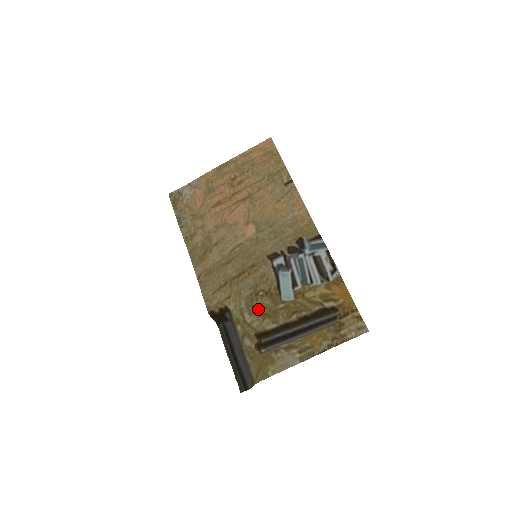
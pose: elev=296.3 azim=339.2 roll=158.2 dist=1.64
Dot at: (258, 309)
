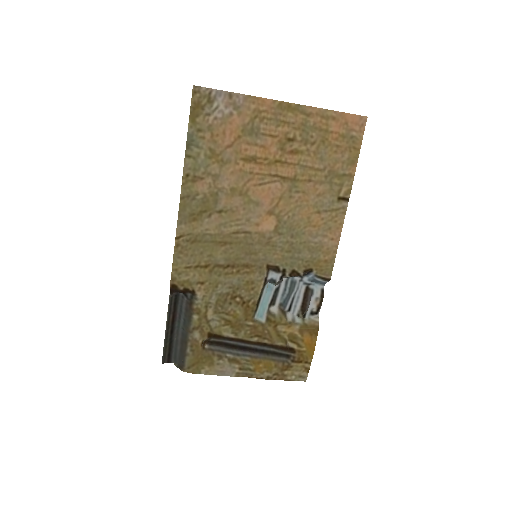
Dot at: (226, 313)
